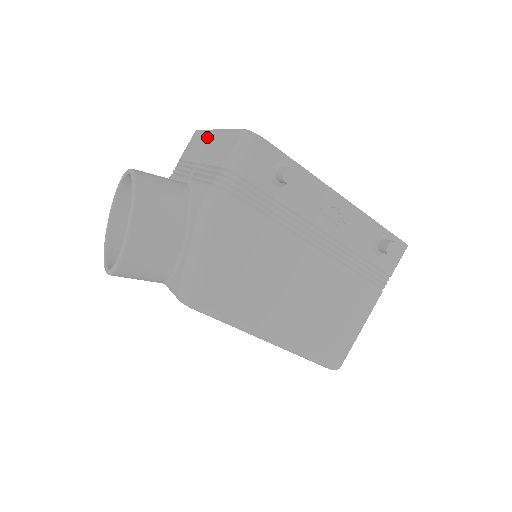
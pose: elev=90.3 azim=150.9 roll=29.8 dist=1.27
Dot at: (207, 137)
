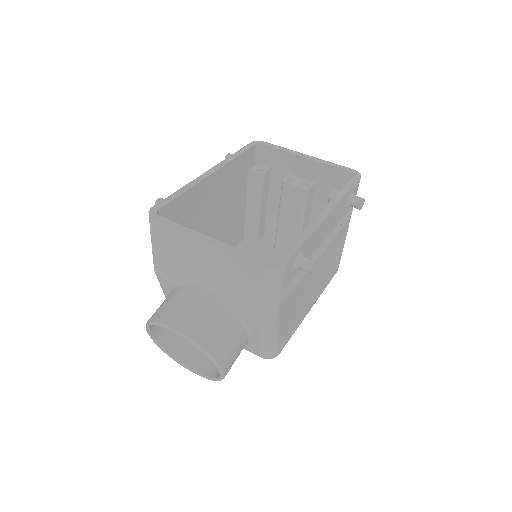
Dot at: (193, 244)
